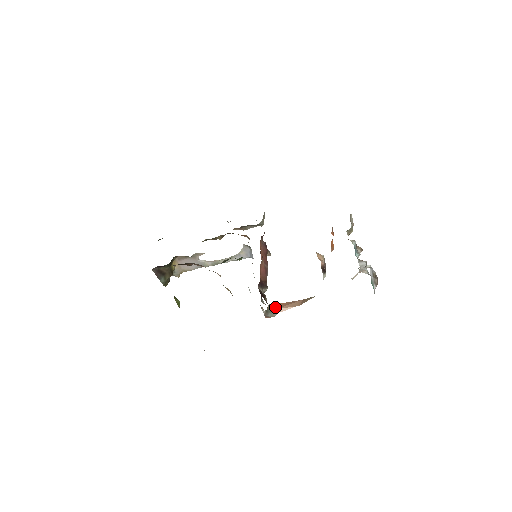
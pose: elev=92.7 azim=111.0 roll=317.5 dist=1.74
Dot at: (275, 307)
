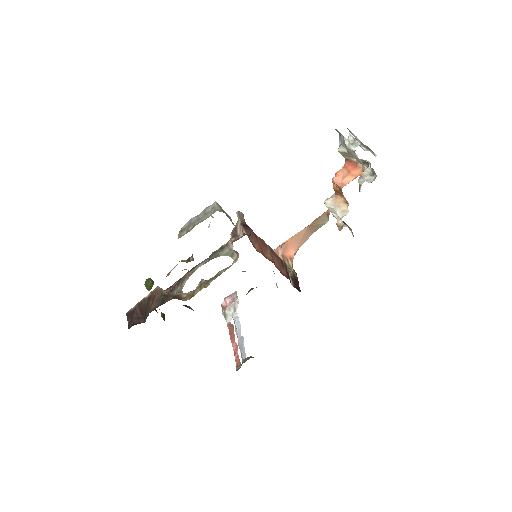
Dot at: (293, 257)
